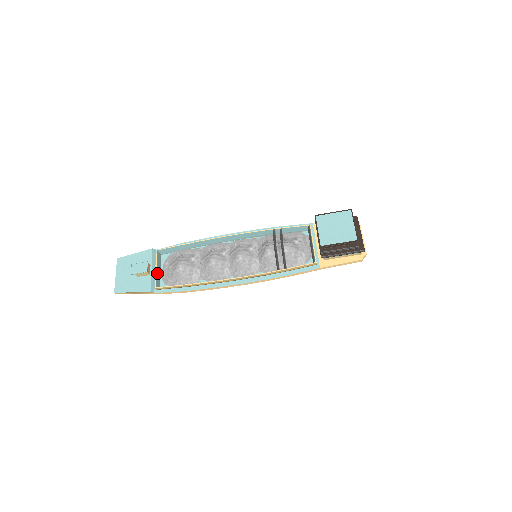
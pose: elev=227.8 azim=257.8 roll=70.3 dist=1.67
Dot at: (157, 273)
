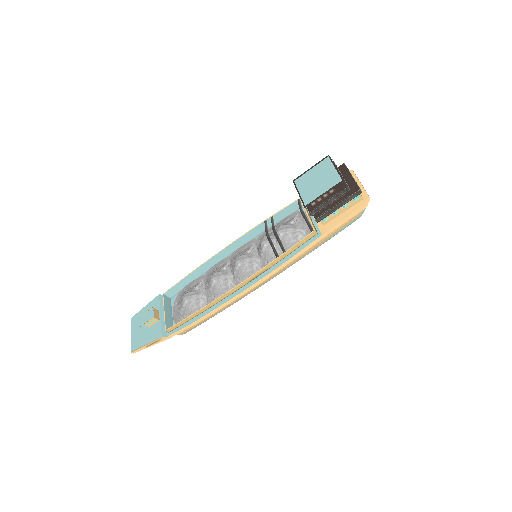
Dot at: (166, 316)
